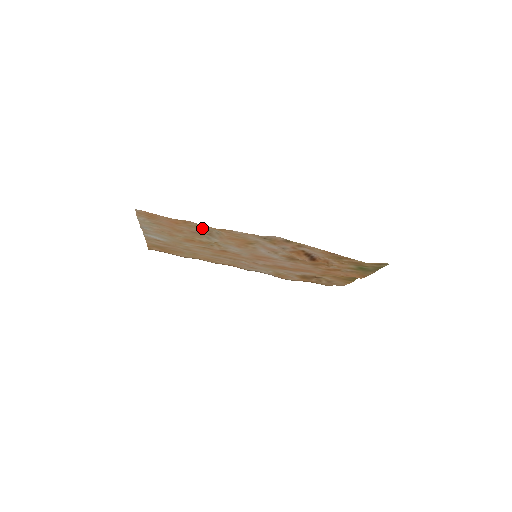
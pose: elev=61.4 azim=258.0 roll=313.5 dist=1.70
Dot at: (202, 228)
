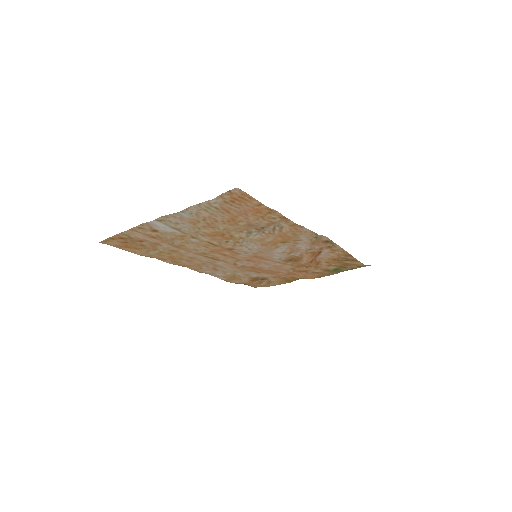
Dot at: (274, 221)
